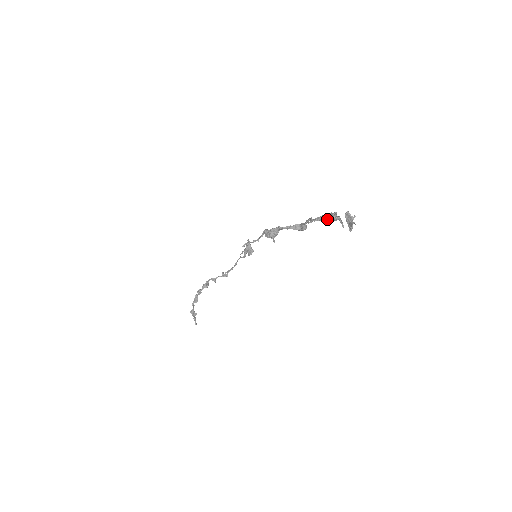
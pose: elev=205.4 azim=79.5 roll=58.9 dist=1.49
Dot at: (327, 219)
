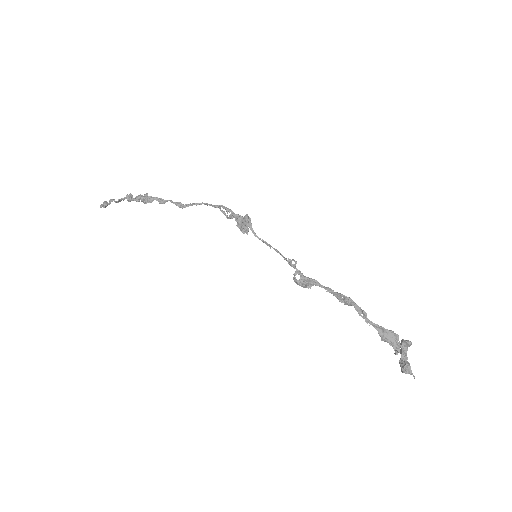
Dot at: (386, 339)
